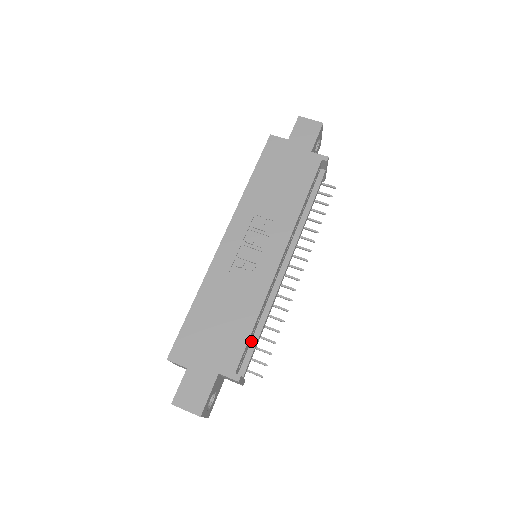
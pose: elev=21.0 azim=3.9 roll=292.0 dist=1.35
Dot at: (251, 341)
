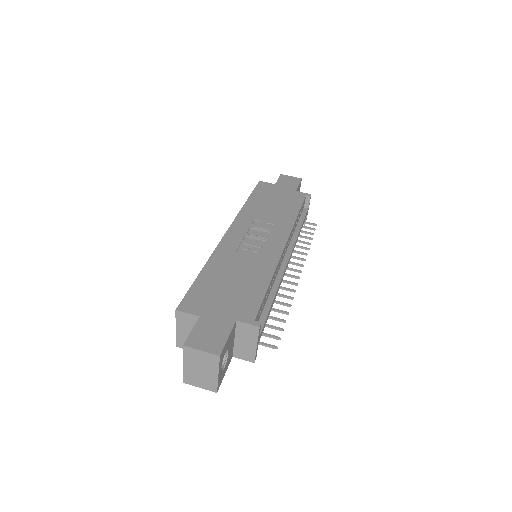
Dot at: (263, 309)
